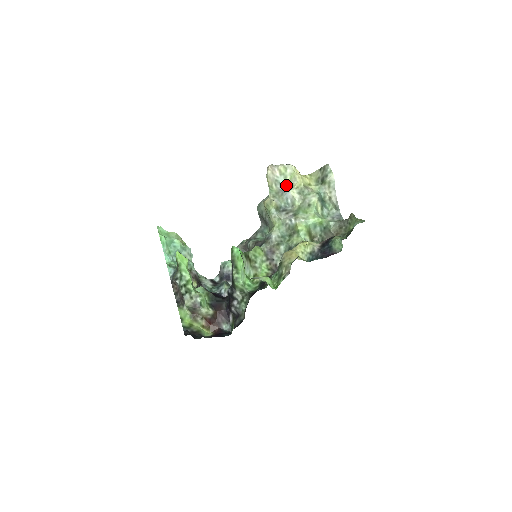
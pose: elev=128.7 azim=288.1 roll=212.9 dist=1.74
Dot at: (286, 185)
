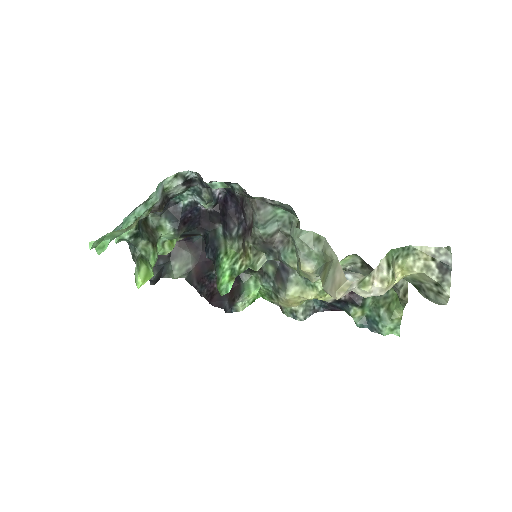
Dot at: (356, 273)
